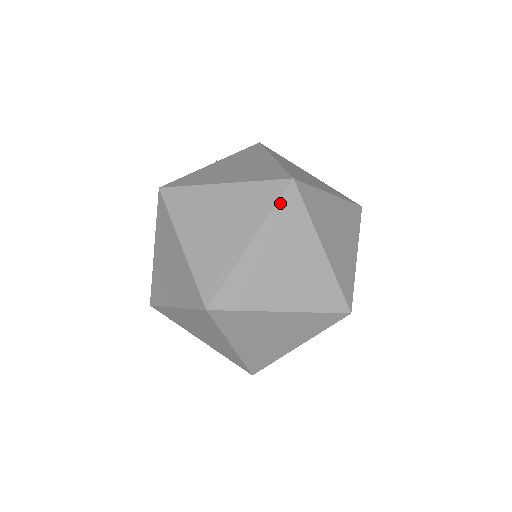
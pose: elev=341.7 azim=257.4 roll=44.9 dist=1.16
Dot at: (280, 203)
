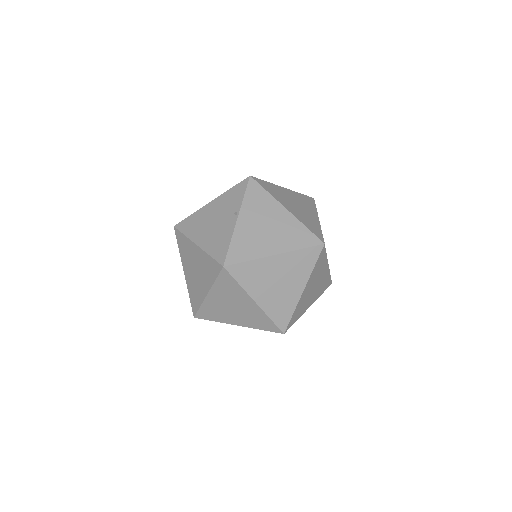
Dot at: (318, 260)
